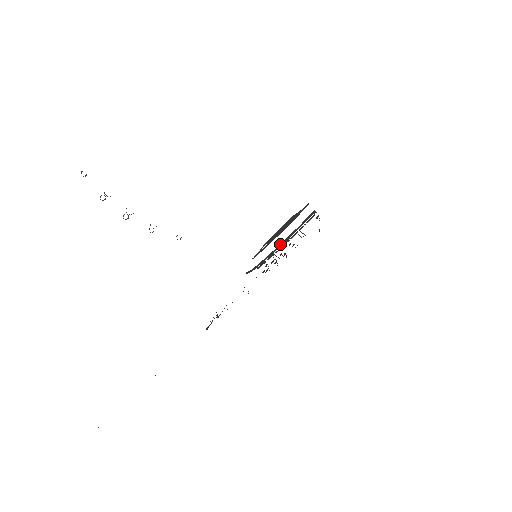
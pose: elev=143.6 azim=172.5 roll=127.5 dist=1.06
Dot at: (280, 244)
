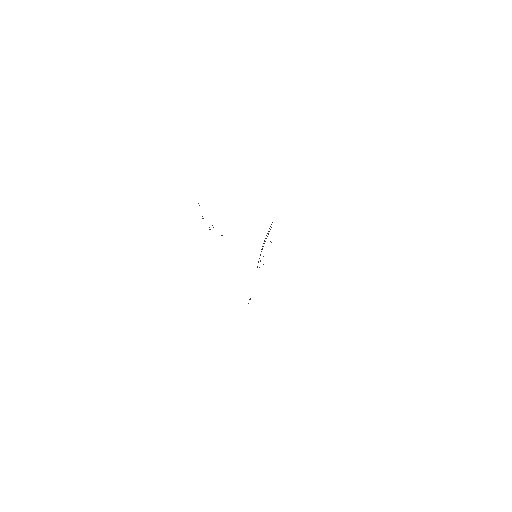
Dot at: (262, 248)
